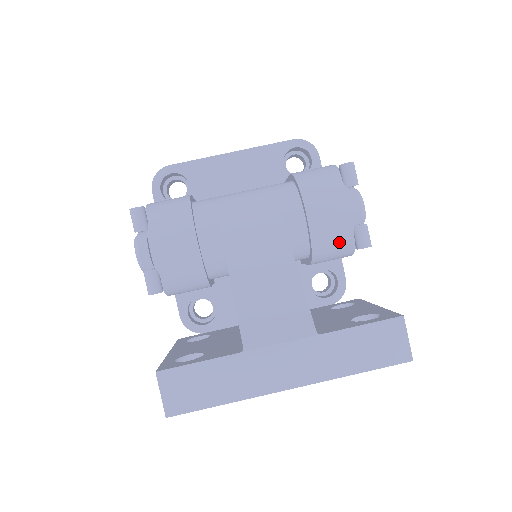
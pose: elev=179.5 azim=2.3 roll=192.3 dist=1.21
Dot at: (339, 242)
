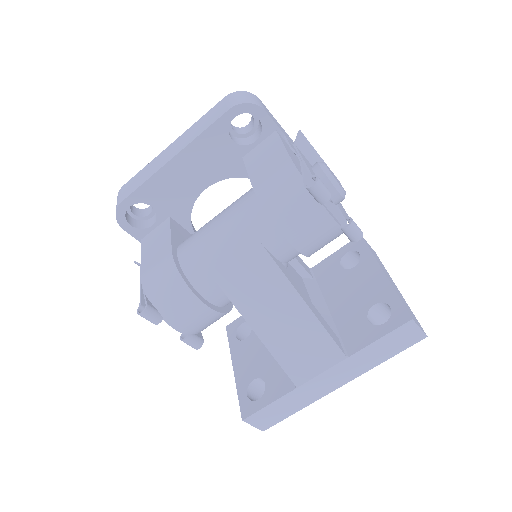
Dot at: occluded
